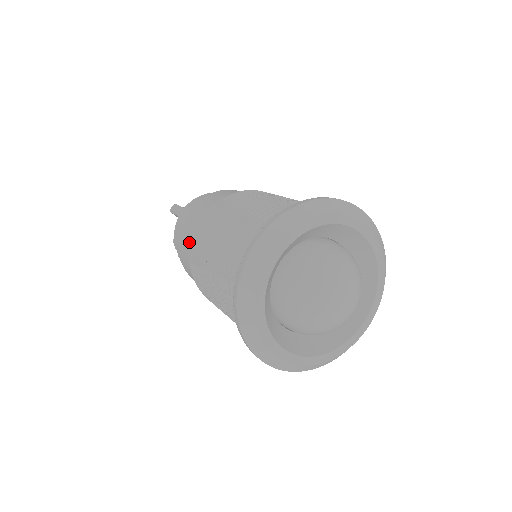
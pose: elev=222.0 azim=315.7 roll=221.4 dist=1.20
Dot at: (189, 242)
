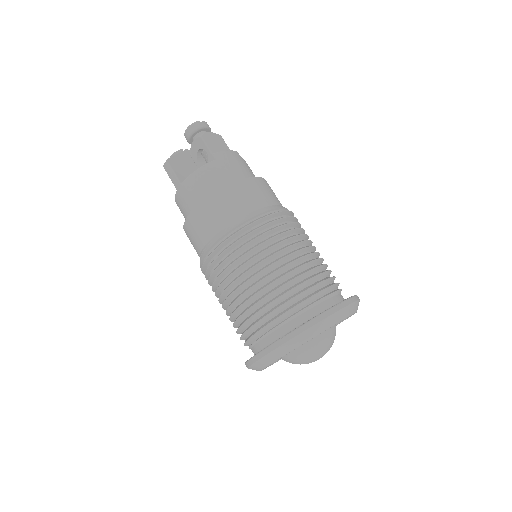
Dot at: (197, 250)
